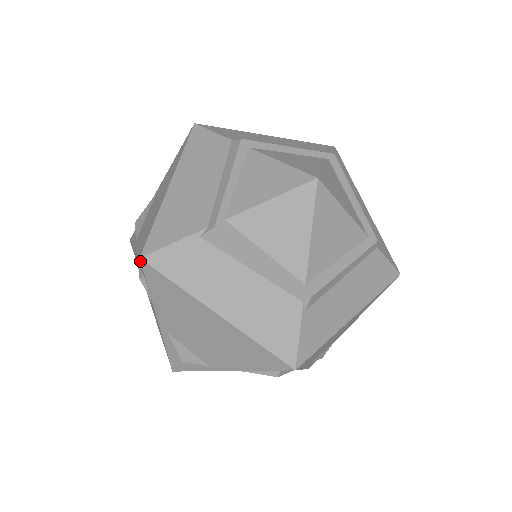
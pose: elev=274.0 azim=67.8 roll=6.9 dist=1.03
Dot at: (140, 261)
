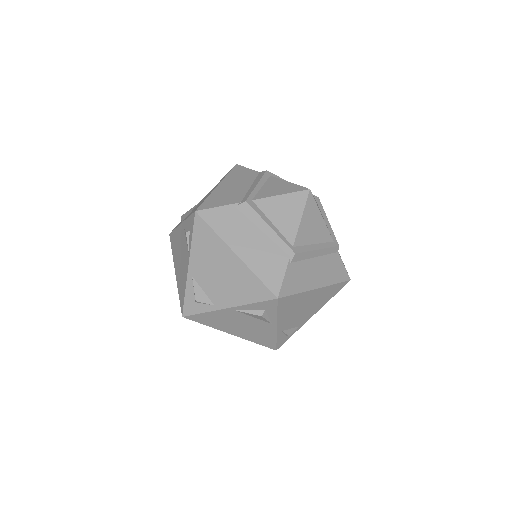
Dot at: (195, 213)
